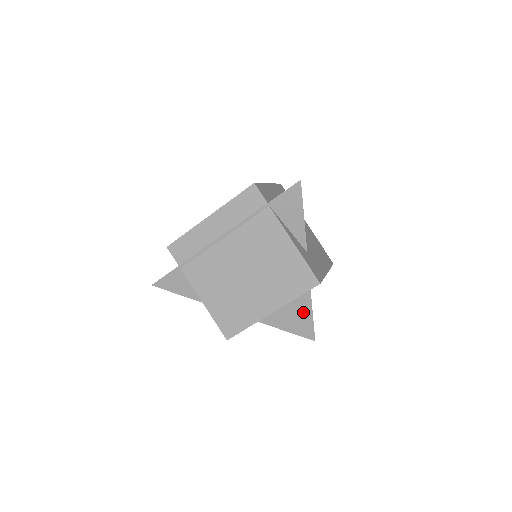
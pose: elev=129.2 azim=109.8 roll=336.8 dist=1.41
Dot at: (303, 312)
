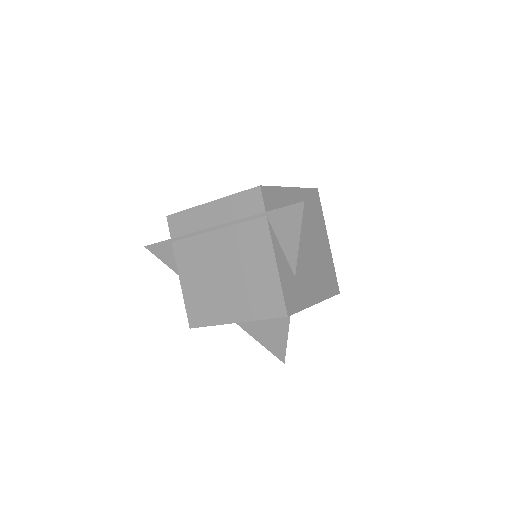
Dot at: (279, 332)
